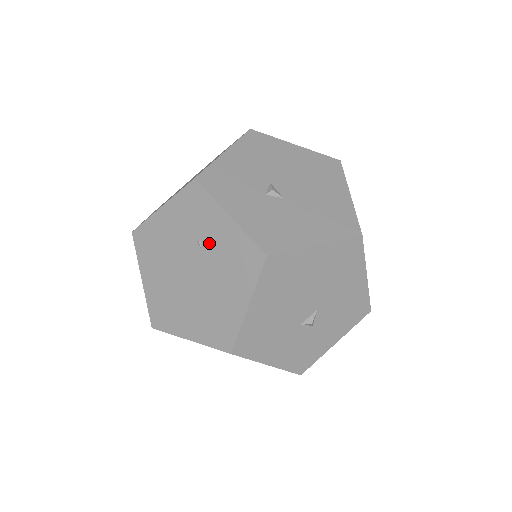
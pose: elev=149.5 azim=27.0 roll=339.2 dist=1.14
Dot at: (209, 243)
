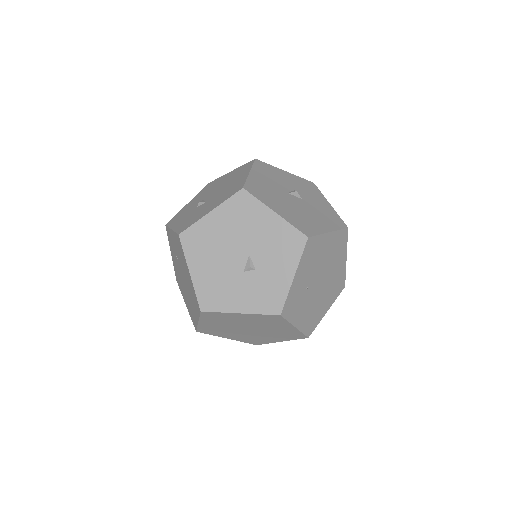
Dot at: (177, 253)
